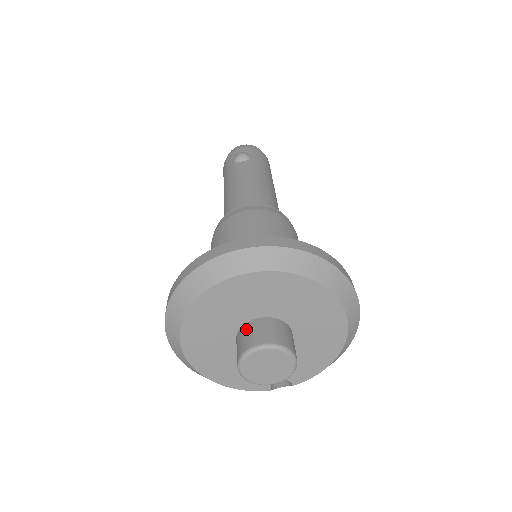
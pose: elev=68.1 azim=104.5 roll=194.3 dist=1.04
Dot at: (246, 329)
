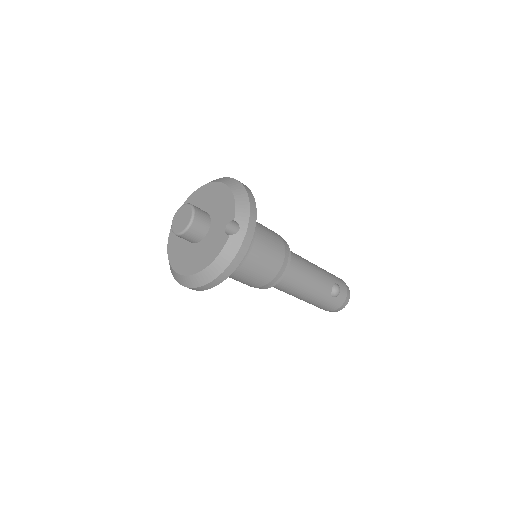
Dot at: occluded
